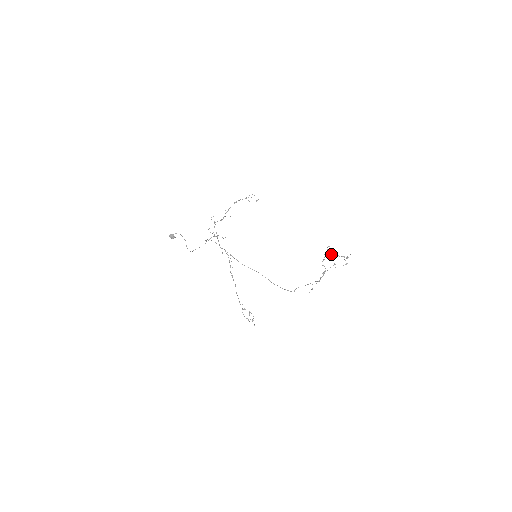
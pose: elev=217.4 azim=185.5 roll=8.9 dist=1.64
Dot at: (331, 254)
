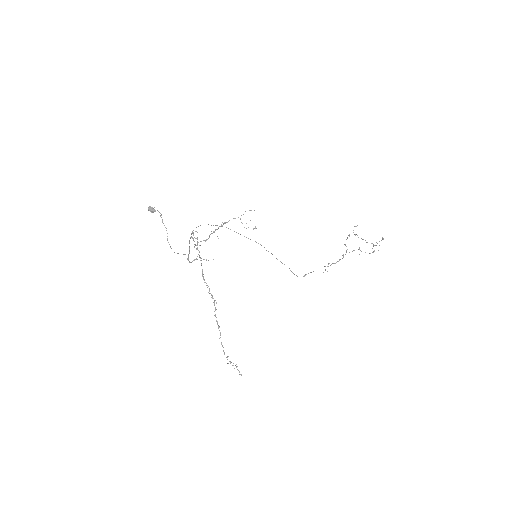
Dot at: occluded
